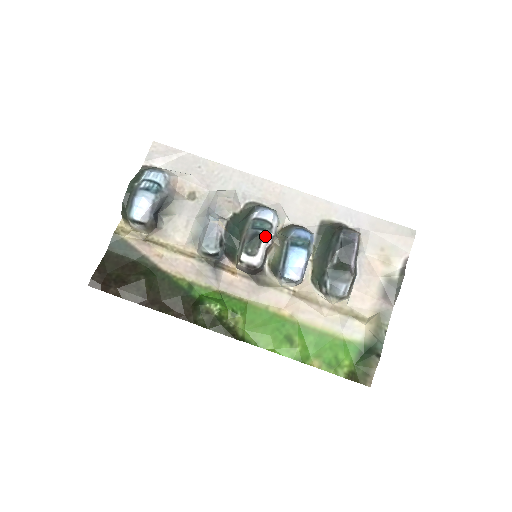
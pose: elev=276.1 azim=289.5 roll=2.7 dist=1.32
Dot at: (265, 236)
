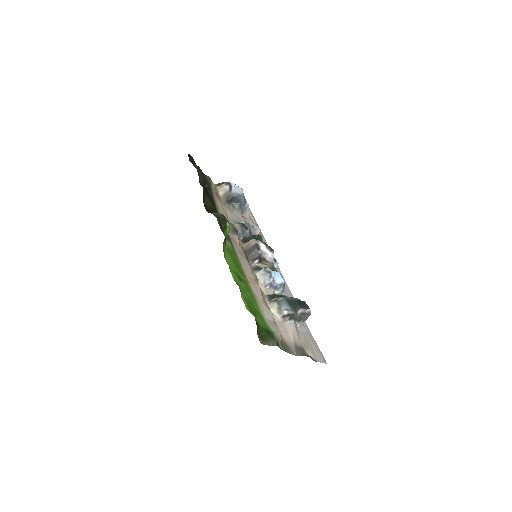
Dot at: (273, 255)
